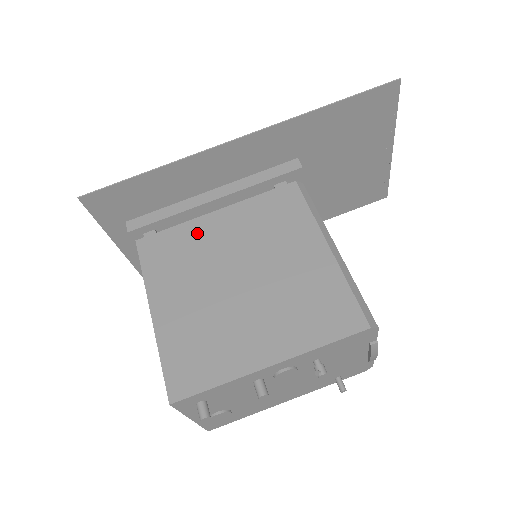
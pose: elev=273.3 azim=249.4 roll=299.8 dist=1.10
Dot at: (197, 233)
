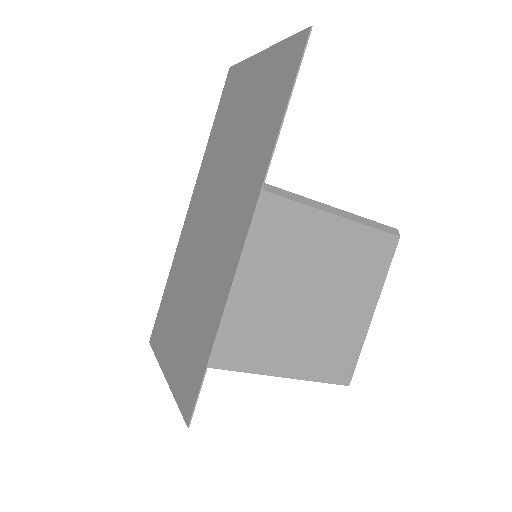
Dot at: (243, 310)
